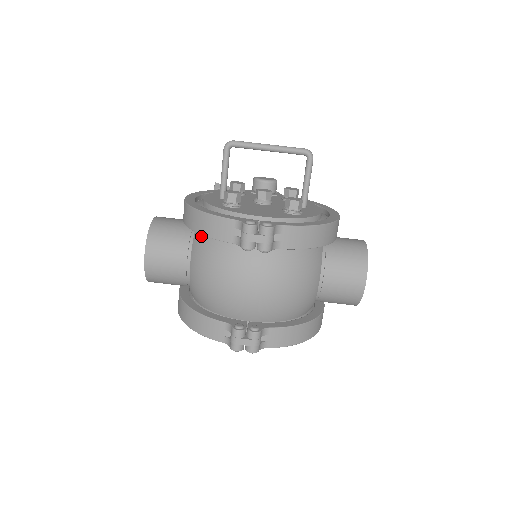
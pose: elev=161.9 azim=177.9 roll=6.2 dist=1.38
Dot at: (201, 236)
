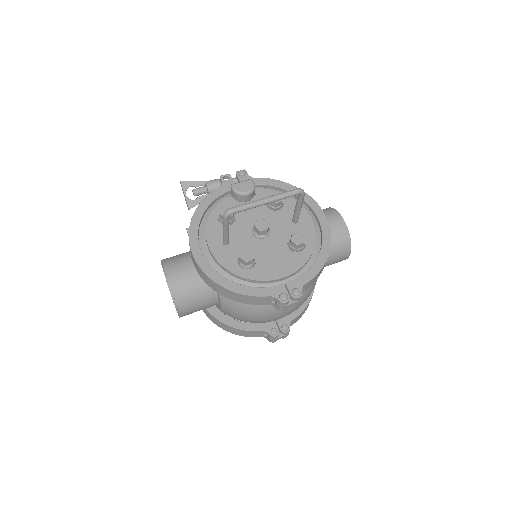
Dot at: occluded
